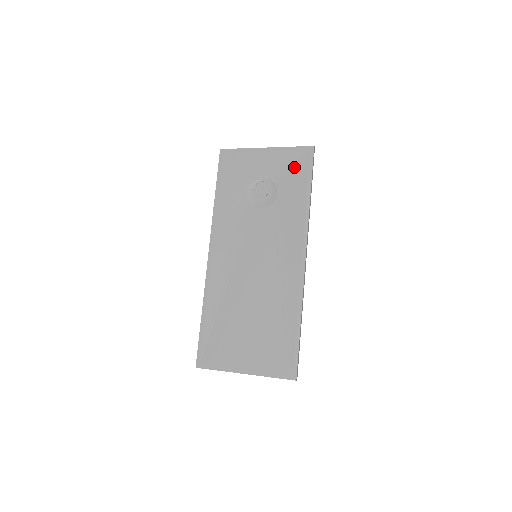
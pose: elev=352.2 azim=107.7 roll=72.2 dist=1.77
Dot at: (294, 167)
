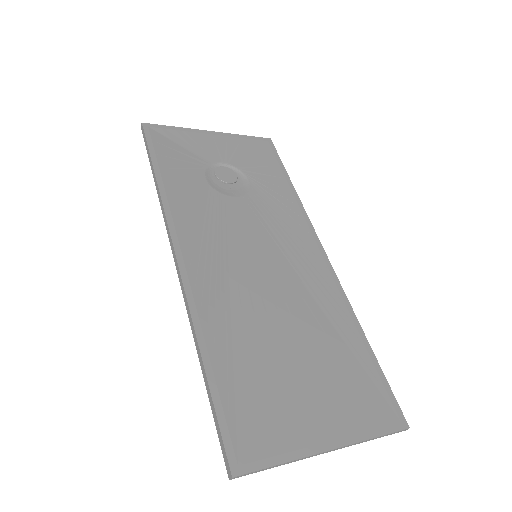
Dot at: (258, 155)
